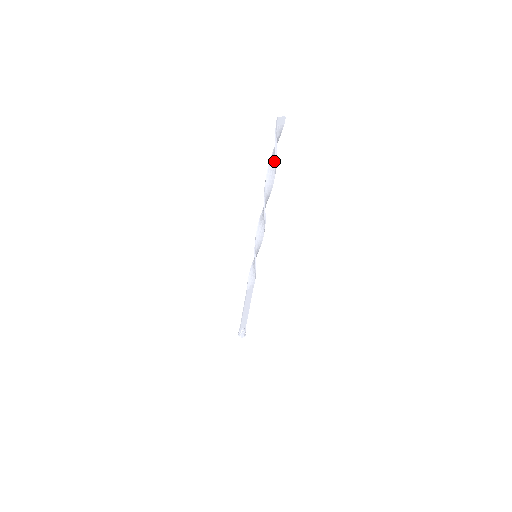
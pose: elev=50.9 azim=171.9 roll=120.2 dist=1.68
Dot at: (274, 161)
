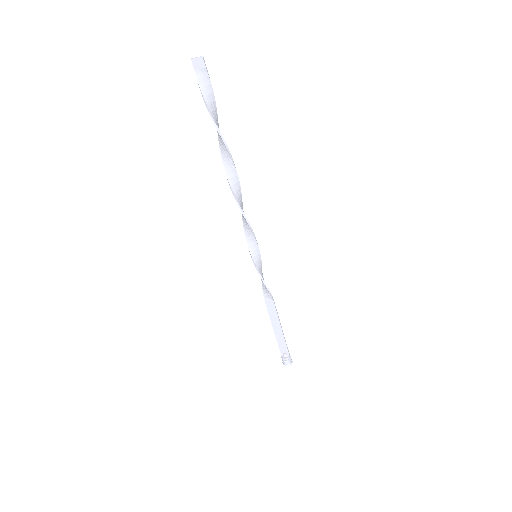
Dot at: (214, 121)
